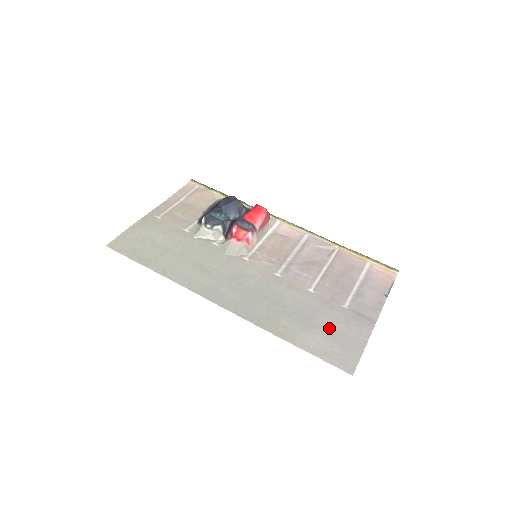
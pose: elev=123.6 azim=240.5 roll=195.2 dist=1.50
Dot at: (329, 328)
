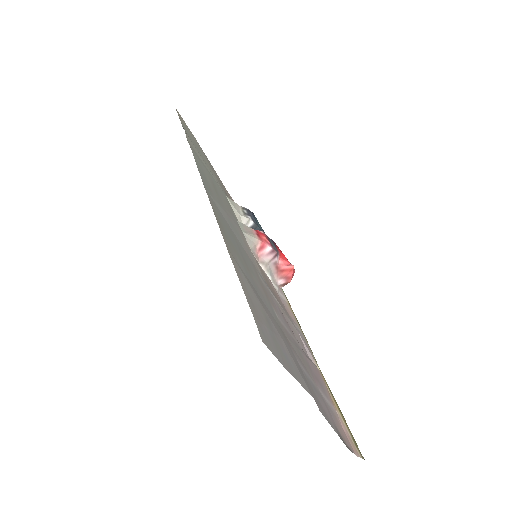
Dot at: (272, 322)
